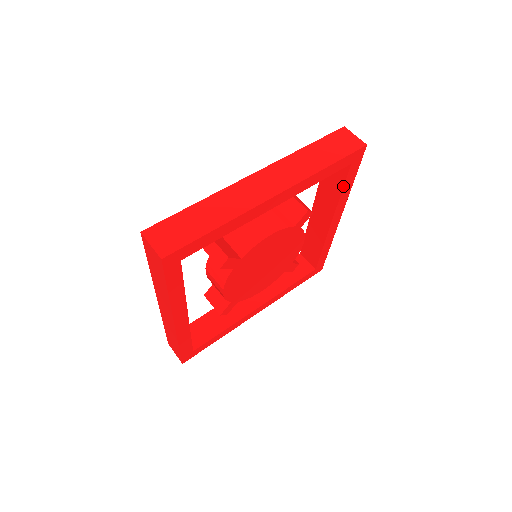
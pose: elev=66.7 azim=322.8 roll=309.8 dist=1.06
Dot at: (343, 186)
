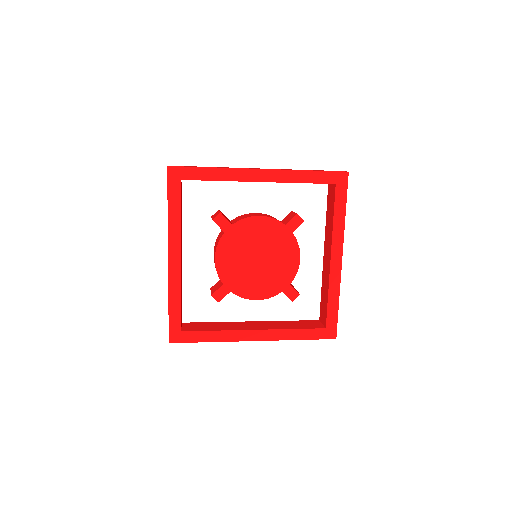
Dot at: (334, 209)
